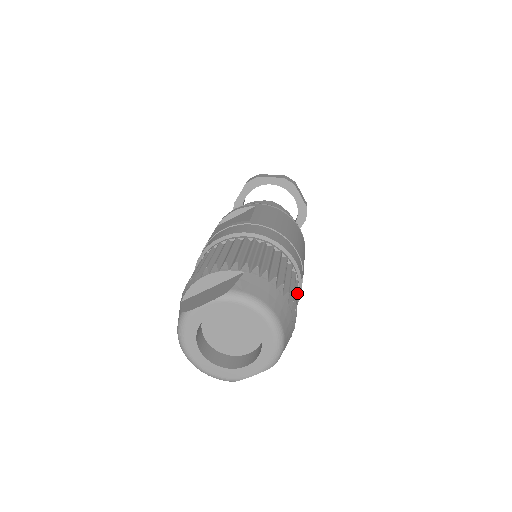
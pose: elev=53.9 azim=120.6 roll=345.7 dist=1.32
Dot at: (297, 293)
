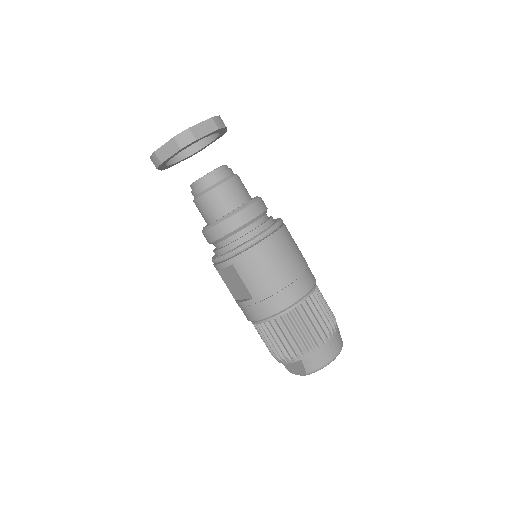
Dot at: (317, 298)
